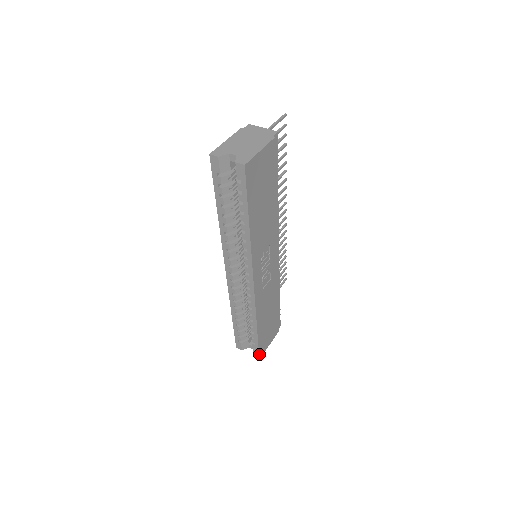
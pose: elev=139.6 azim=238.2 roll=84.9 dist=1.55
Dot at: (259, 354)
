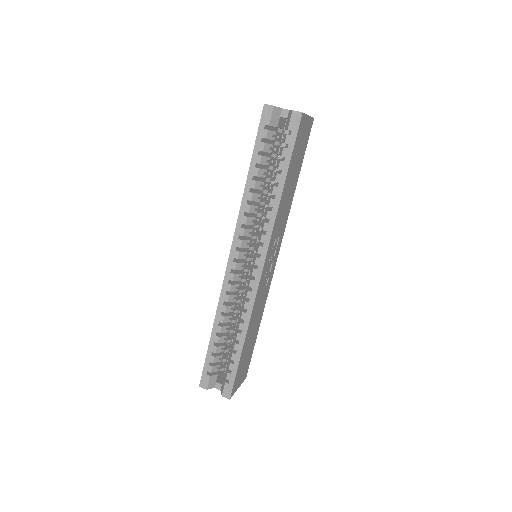
Dot at: (232, 390)
